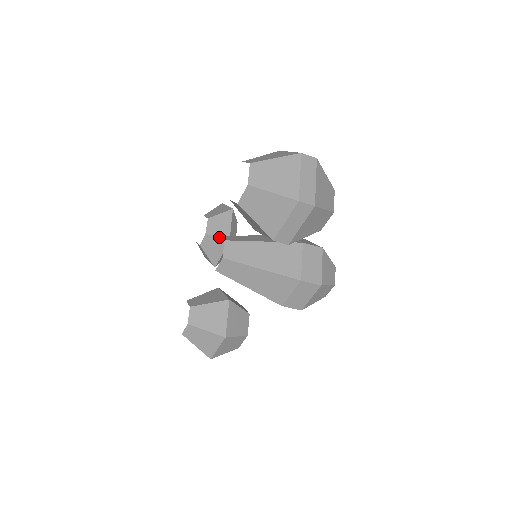
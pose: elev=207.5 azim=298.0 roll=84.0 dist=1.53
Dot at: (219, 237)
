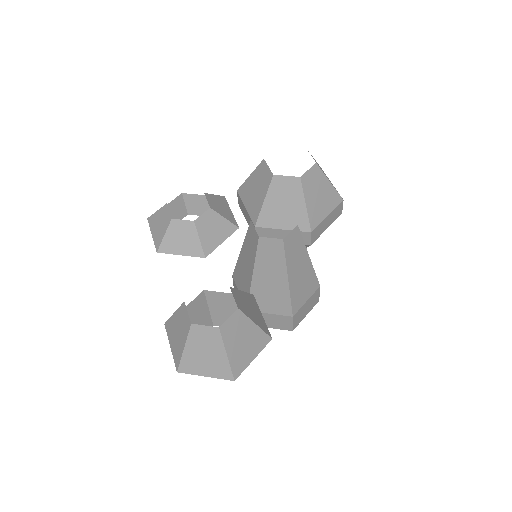
Dot at: (226, 217)
